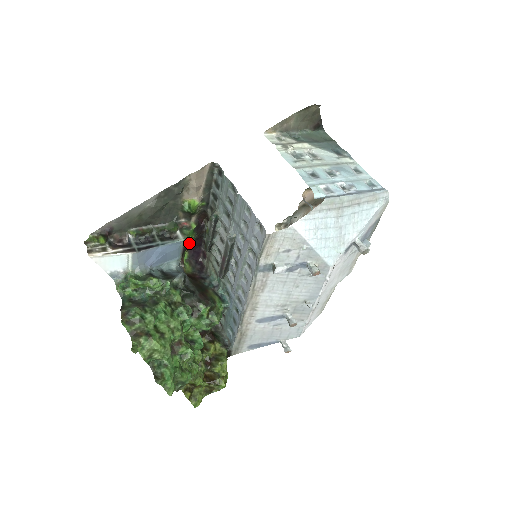
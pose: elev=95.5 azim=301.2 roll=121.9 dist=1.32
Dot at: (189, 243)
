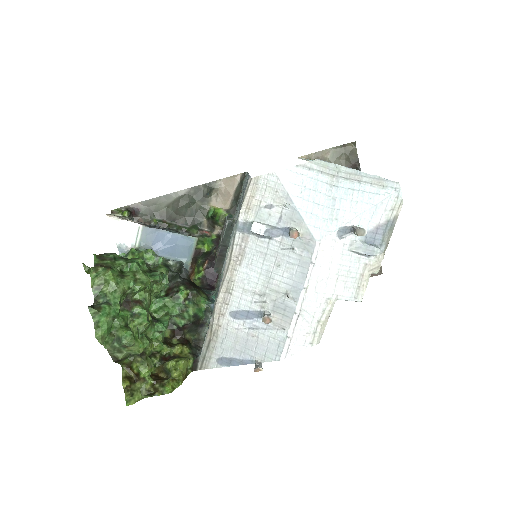
Dot at: (203, 249)
